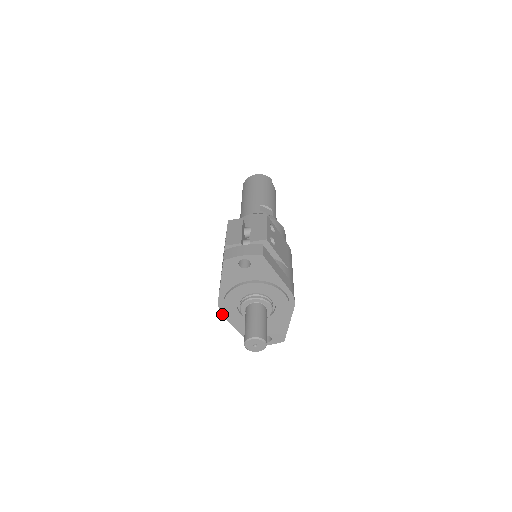
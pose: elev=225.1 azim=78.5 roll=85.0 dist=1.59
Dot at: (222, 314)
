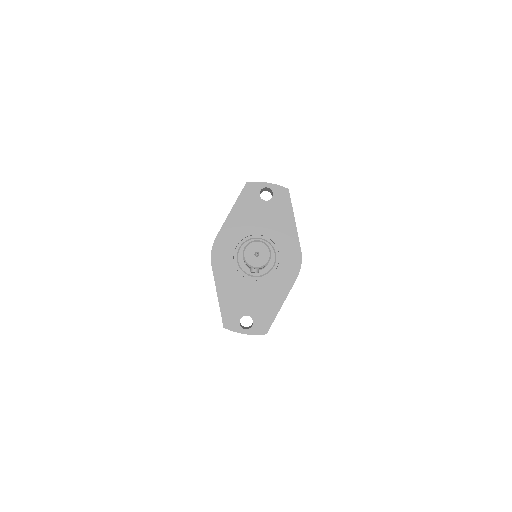
Dot at: (211, 260)
